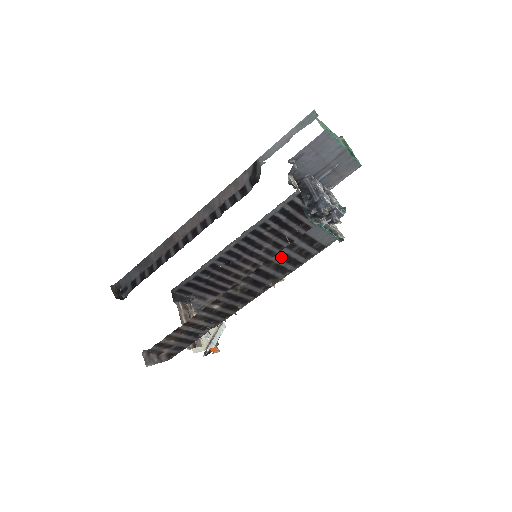
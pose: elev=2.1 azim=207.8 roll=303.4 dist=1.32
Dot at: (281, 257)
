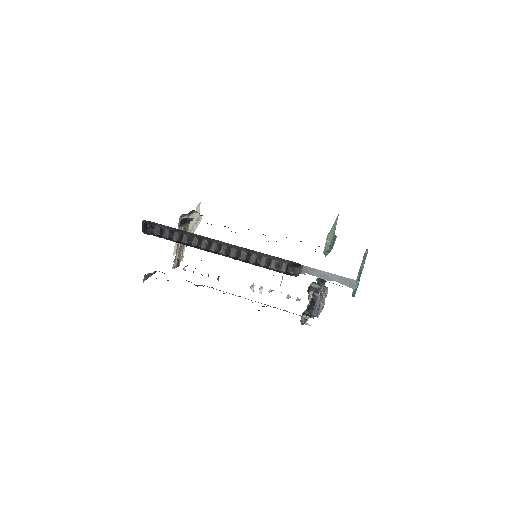
Dot at: occluded
